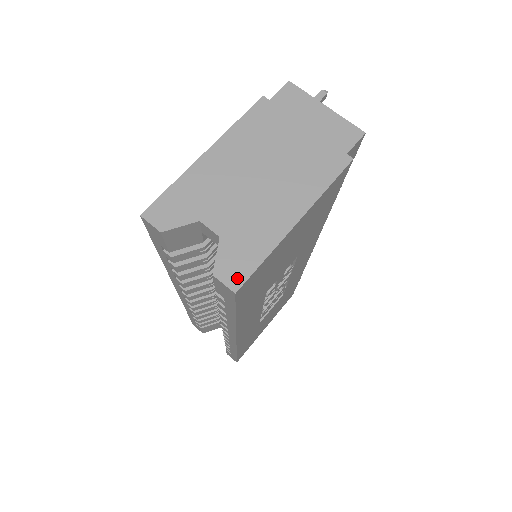
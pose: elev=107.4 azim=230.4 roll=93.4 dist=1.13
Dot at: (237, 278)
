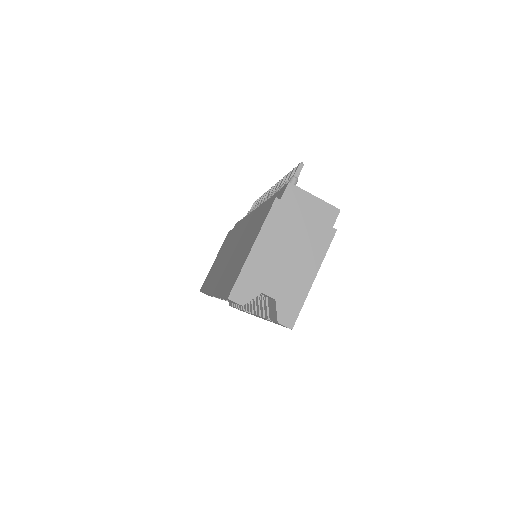
Dot at: (291, 321)
